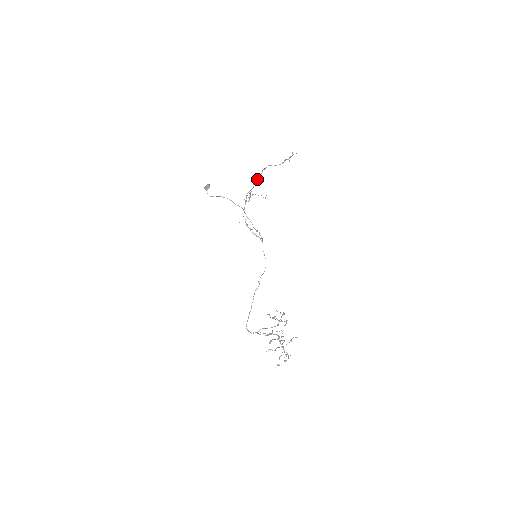
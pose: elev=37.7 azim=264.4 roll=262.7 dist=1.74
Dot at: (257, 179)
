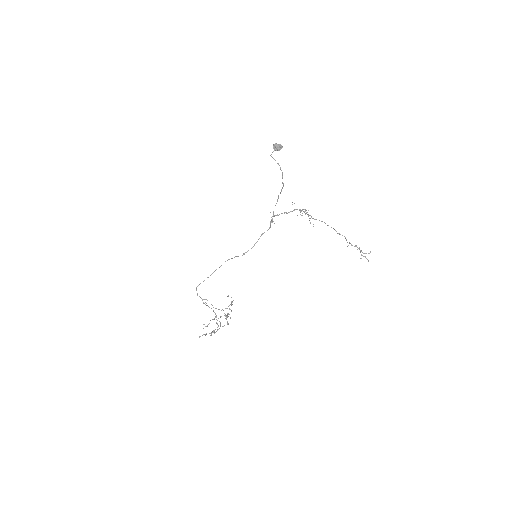
Dot at: (324, 222)
